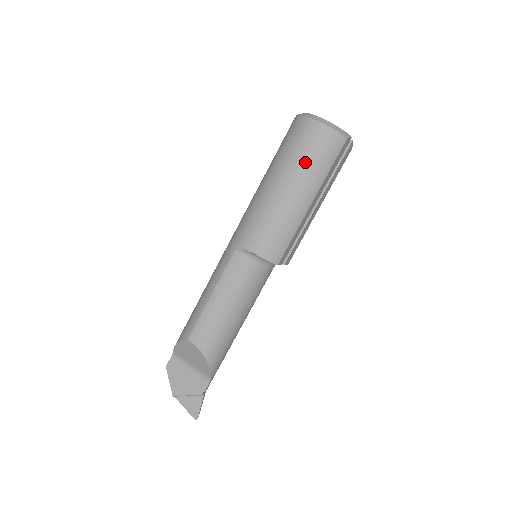
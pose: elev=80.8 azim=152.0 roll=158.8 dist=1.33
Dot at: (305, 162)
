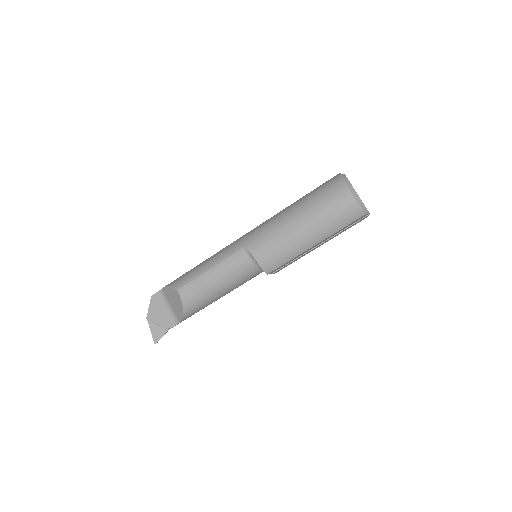
Dot at: (326, 216)
